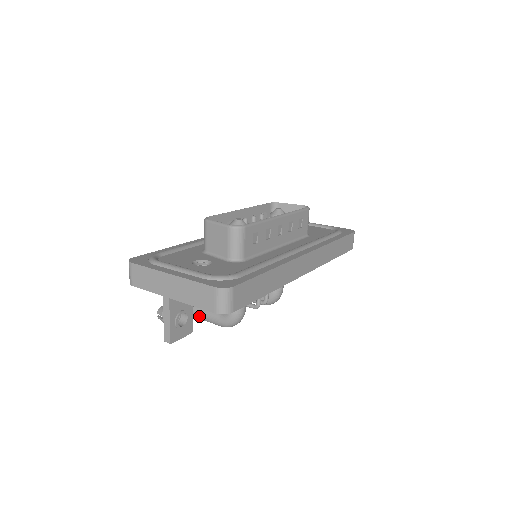
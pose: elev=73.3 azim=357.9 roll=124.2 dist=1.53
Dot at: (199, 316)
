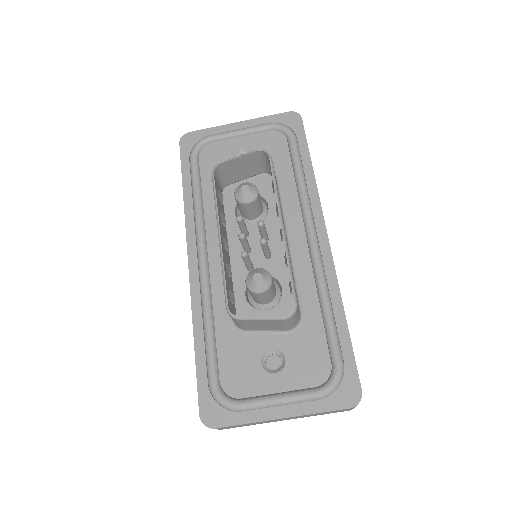
Dot at: occluded
